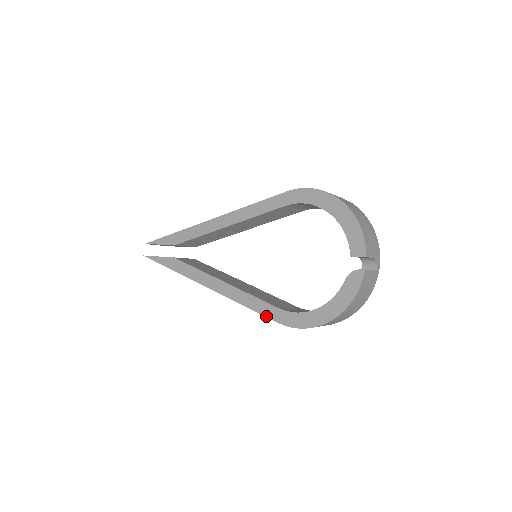
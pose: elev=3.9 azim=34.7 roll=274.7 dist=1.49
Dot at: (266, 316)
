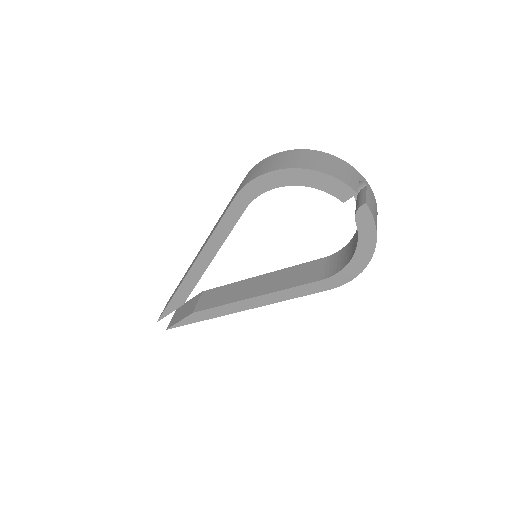
Dot at: occluded
